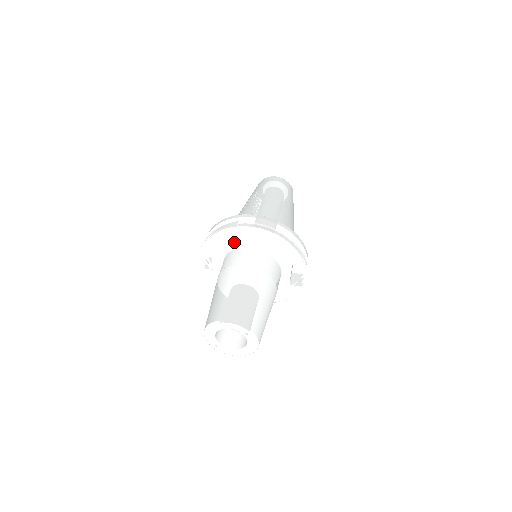
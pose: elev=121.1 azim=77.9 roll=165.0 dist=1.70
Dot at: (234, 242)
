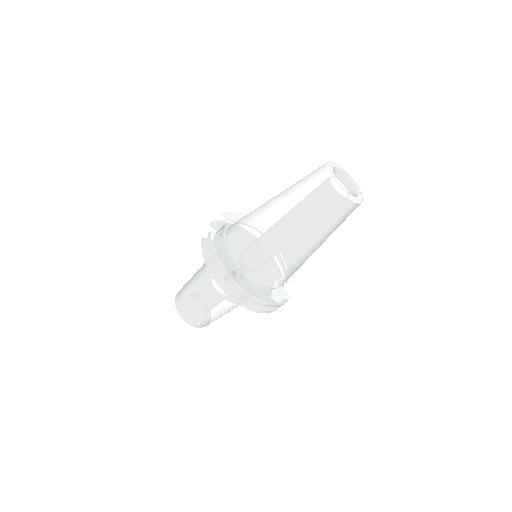
Dot at: occluded
